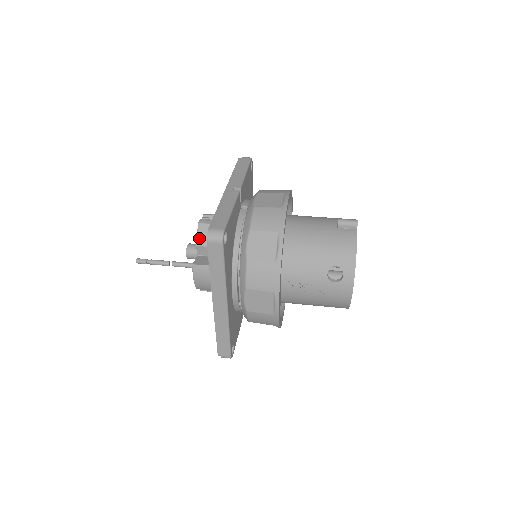
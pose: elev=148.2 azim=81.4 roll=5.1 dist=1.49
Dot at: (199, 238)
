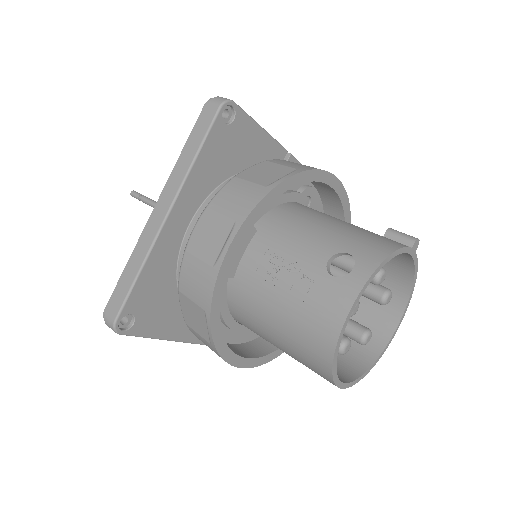
Dot at: occluded
